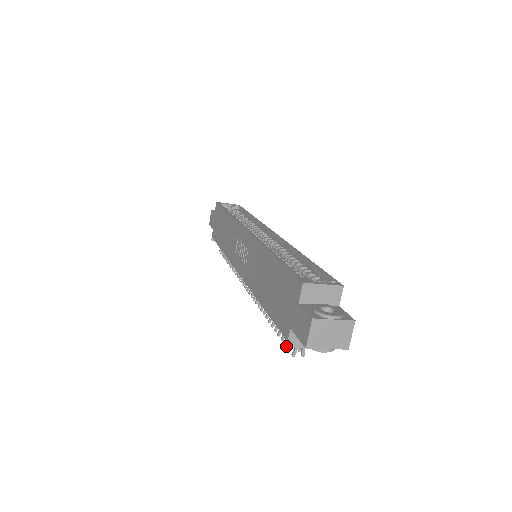
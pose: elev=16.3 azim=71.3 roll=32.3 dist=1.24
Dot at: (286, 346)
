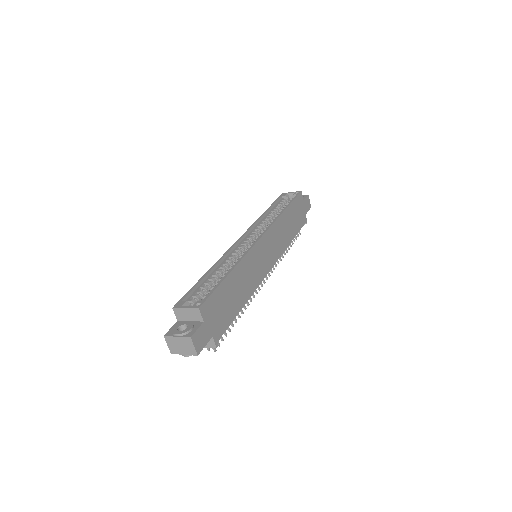
Dot at: occluded
